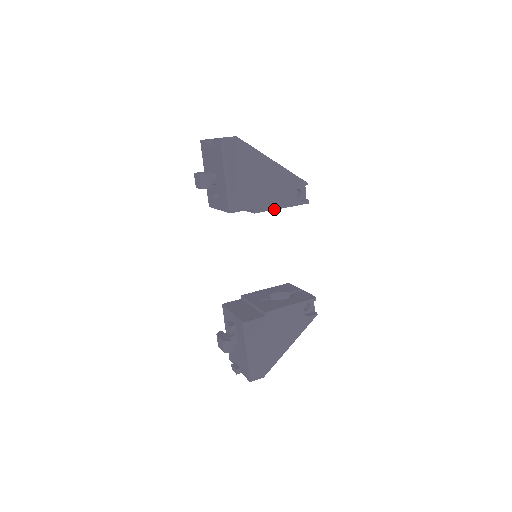
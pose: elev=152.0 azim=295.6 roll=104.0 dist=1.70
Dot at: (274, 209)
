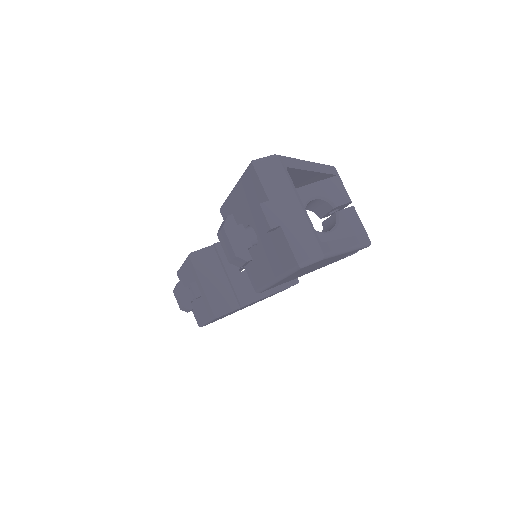
Dot at: (312, 271)
